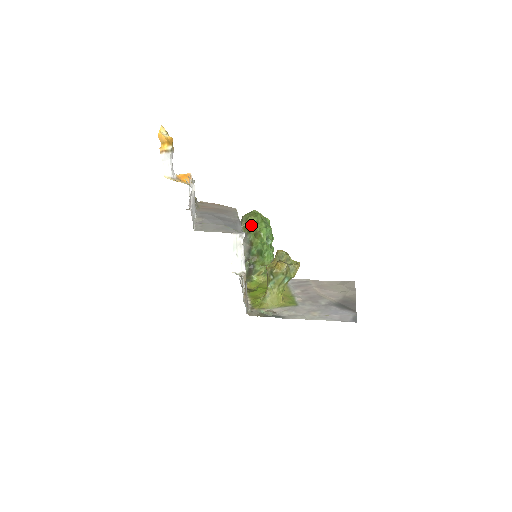
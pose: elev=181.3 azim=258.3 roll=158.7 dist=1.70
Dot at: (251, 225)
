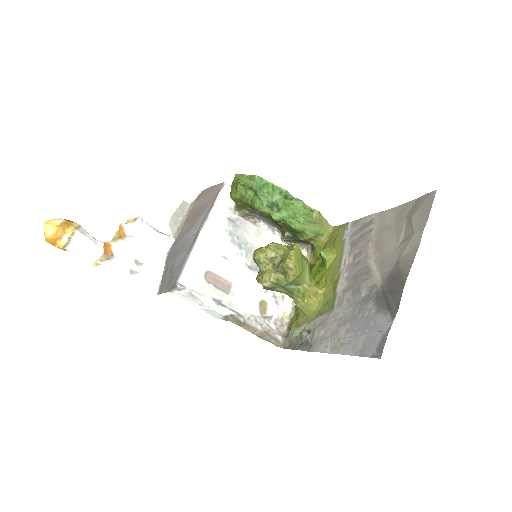
Dot at: (241, 203)
